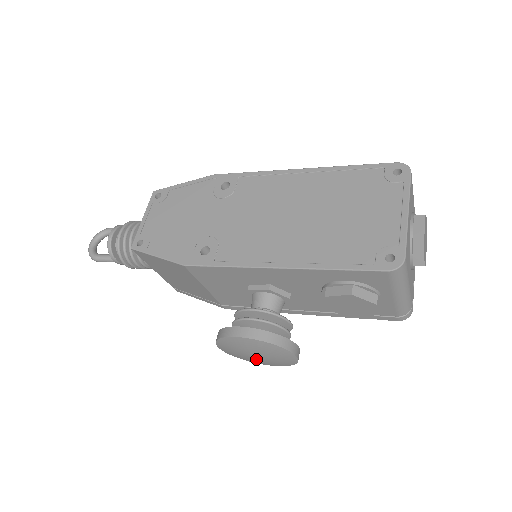
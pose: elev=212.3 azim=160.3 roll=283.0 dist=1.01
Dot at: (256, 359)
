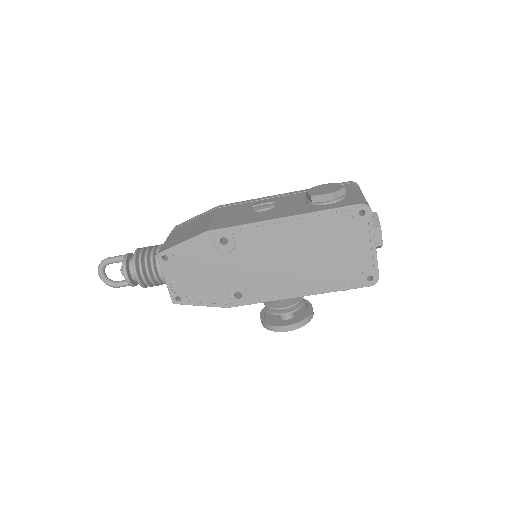
Dot at: occluded
